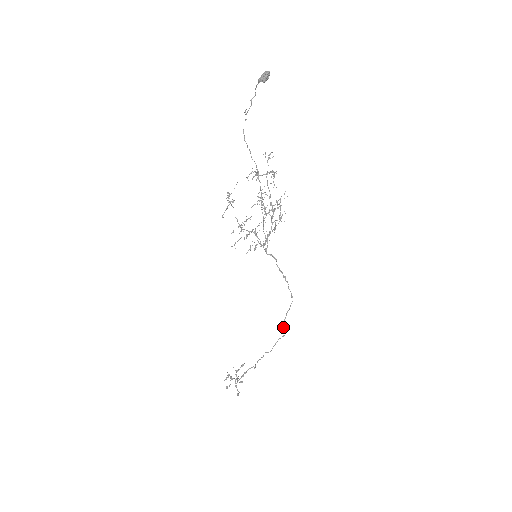
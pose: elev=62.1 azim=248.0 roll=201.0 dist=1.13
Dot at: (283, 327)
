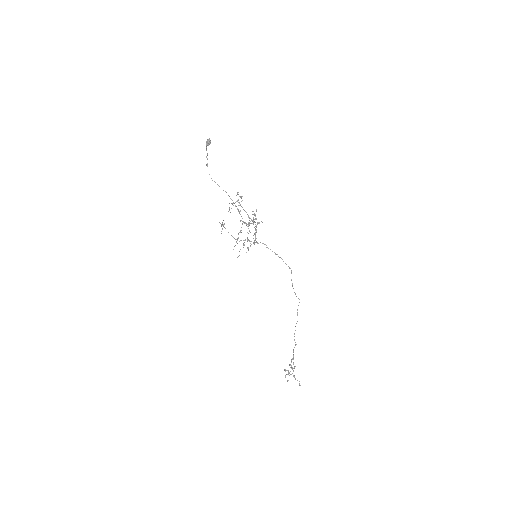
Dot at: (294, 292)
